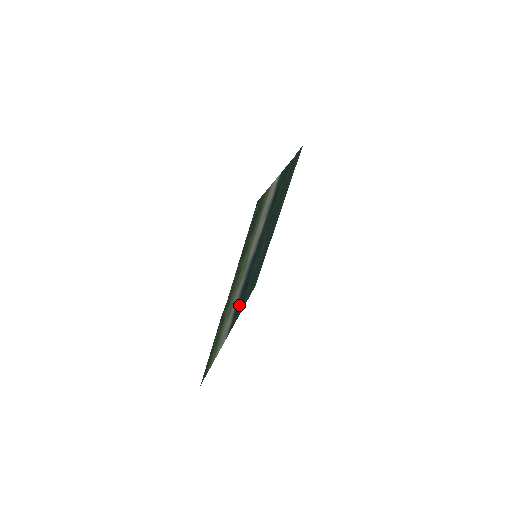
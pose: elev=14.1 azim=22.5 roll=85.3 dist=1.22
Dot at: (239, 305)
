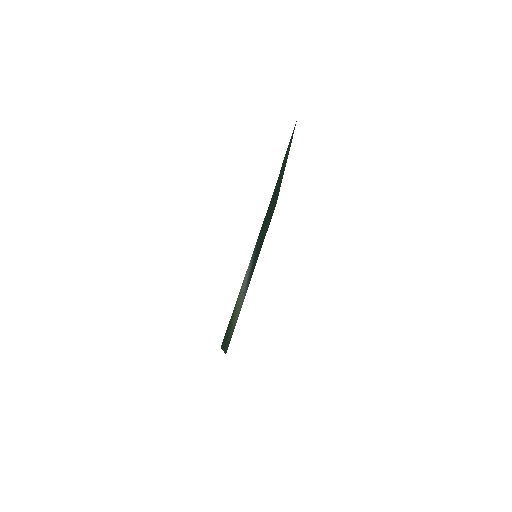
Dot at: occluded
